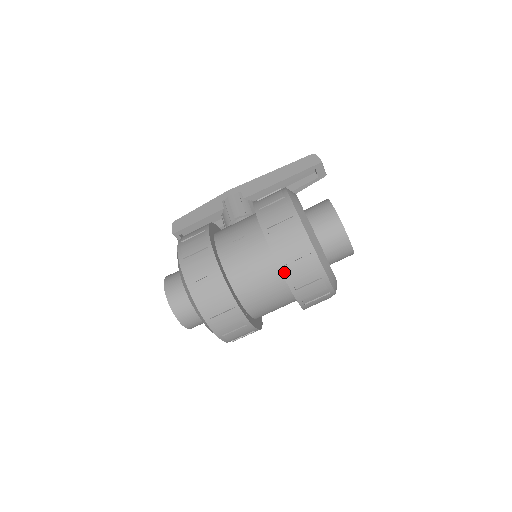
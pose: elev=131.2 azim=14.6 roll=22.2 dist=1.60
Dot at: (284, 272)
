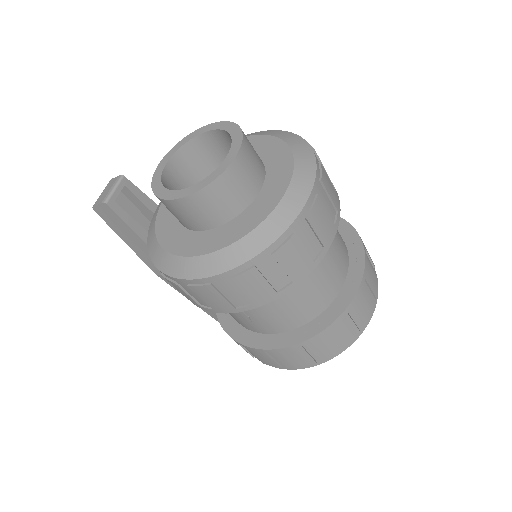
Dot at: occluded
